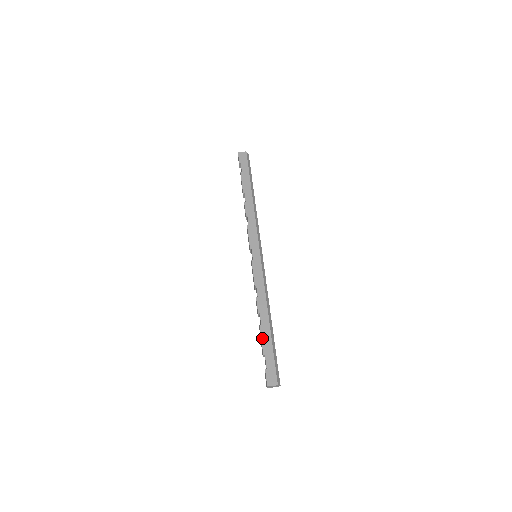
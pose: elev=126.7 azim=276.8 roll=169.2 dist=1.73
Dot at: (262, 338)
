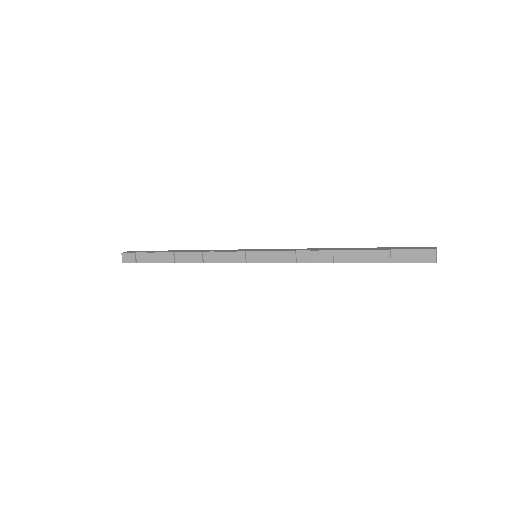
Dot at: (367, 249)
